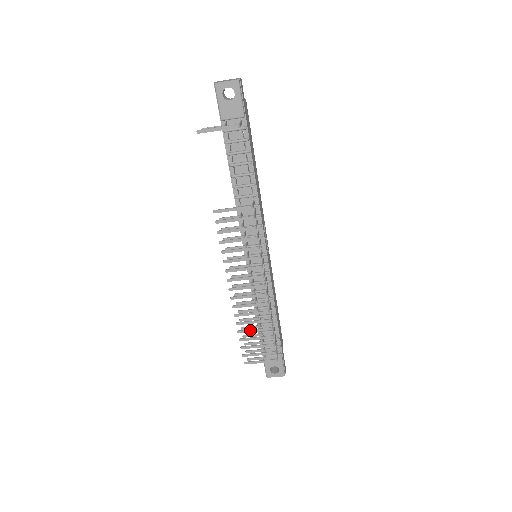
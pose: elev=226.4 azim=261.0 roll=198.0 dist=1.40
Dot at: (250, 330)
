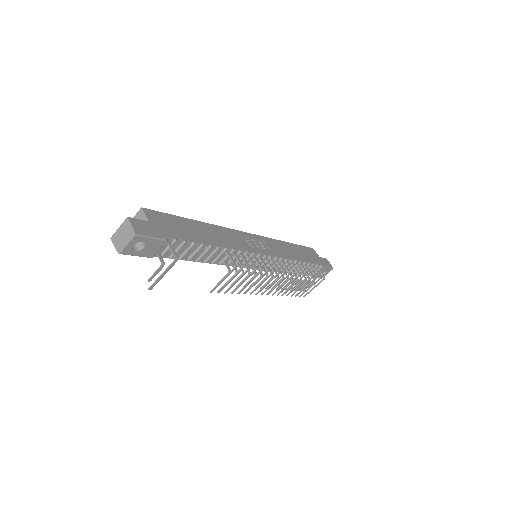
Dot at: (294, 289)
